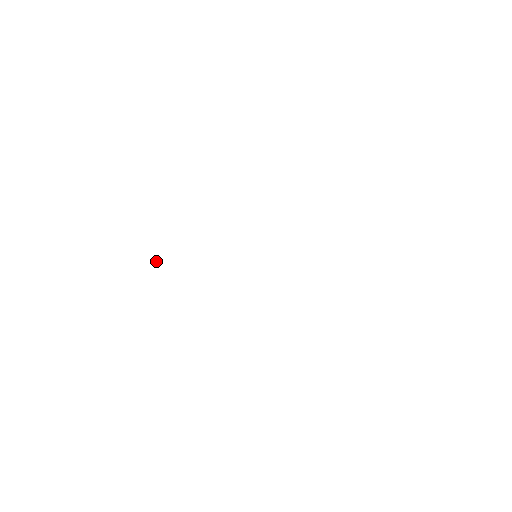
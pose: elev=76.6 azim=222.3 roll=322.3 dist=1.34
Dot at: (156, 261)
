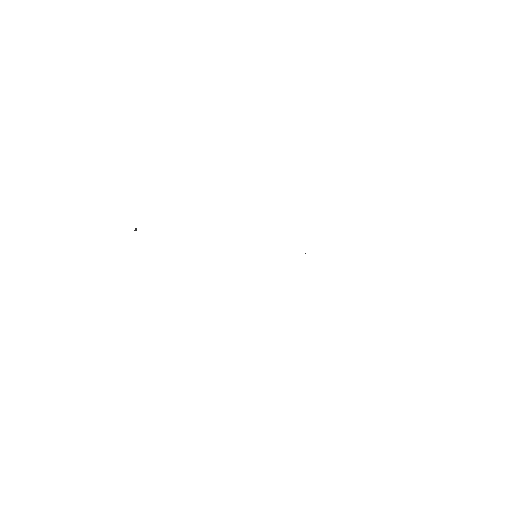
Dot at: (135, 228)
